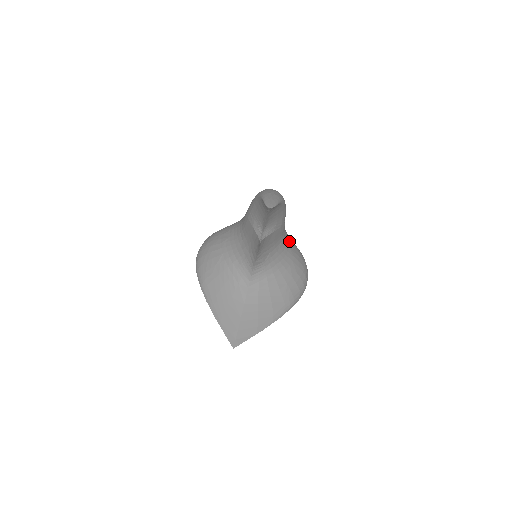
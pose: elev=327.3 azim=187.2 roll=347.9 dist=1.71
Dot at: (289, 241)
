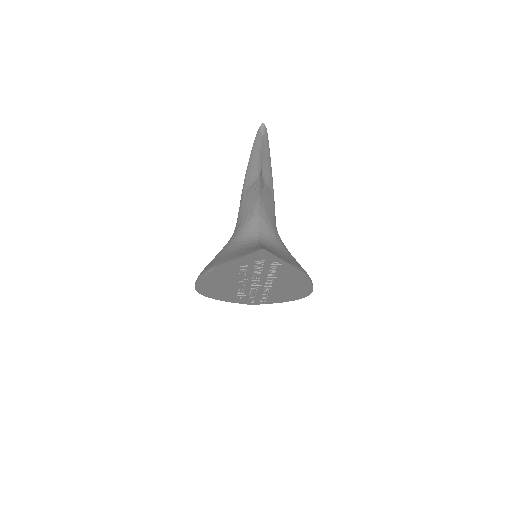
Dot at: occluded
